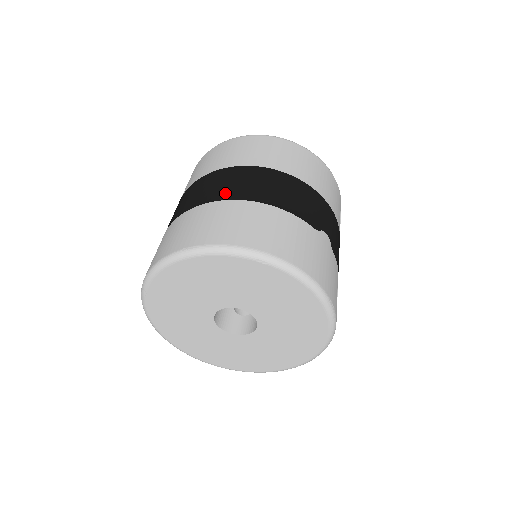
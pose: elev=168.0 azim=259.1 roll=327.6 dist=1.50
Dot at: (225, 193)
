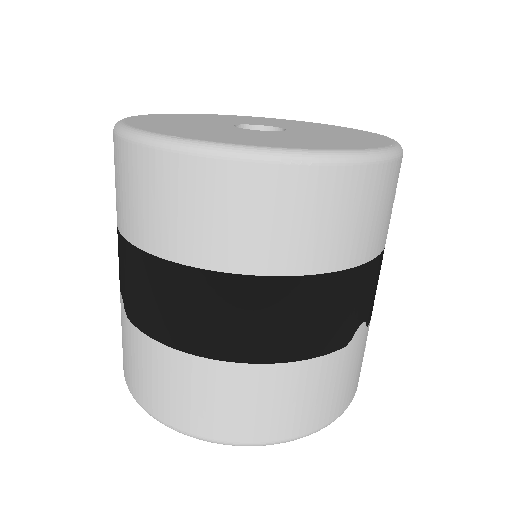
Dot at: (205, 343)
